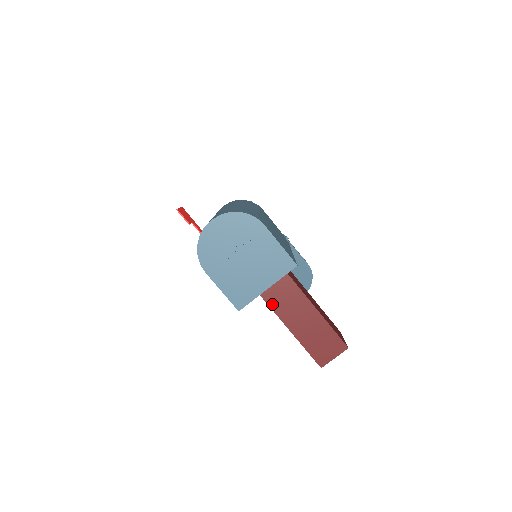
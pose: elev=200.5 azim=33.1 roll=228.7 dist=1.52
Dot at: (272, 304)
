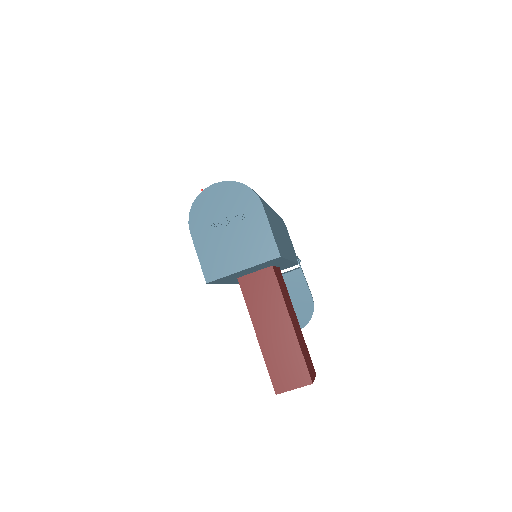
Dot at: (250, 303)
